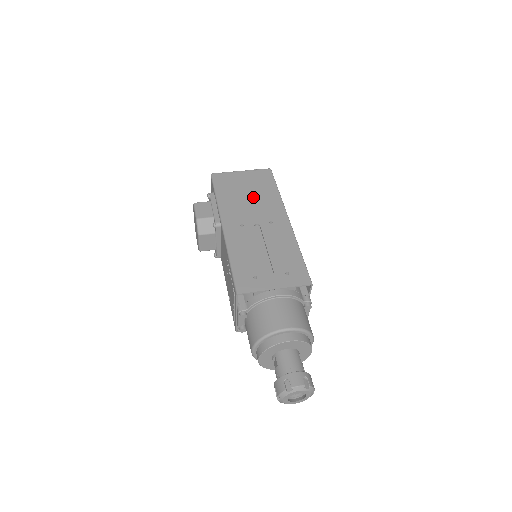
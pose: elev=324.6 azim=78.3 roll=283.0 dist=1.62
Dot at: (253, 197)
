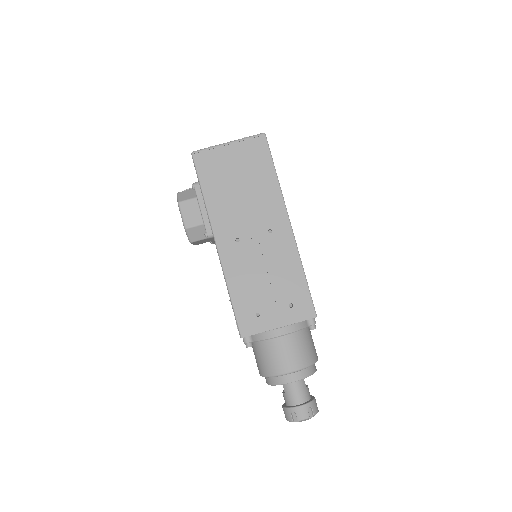
Dot at: (247, 191)
